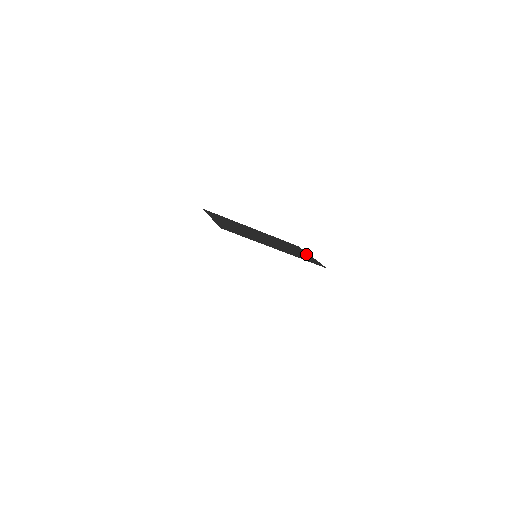
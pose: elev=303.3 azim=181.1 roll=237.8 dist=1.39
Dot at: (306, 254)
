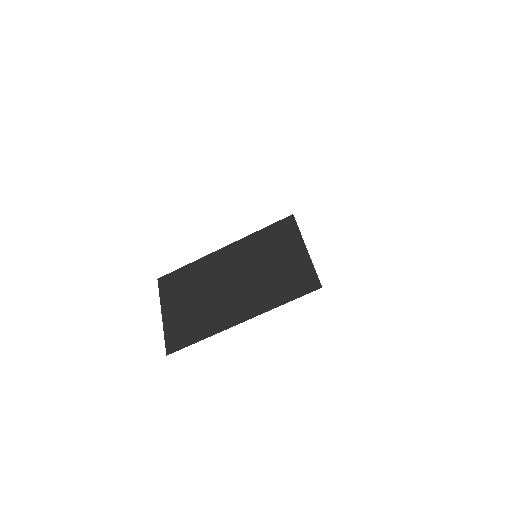
Dot at: (296, 252)
